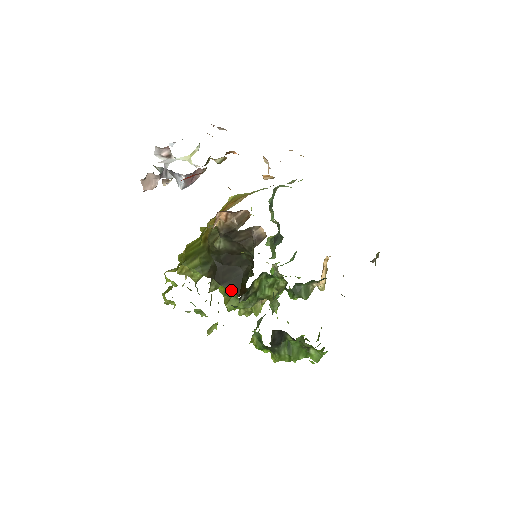
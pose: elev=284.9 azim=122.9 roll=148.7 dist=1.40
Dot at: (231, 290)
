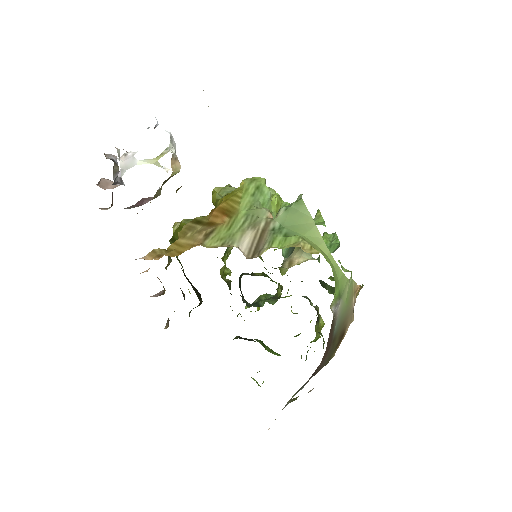
Dot at: occluded
